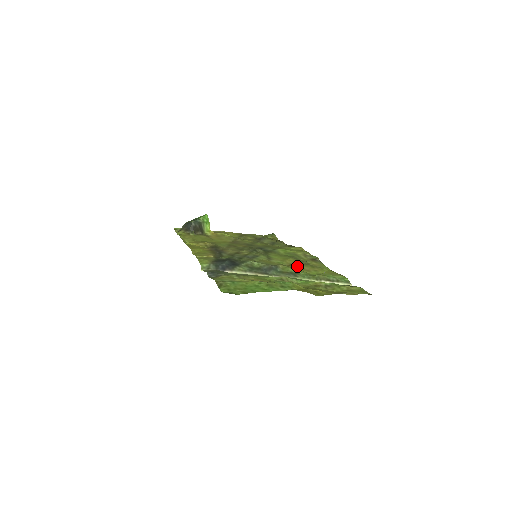
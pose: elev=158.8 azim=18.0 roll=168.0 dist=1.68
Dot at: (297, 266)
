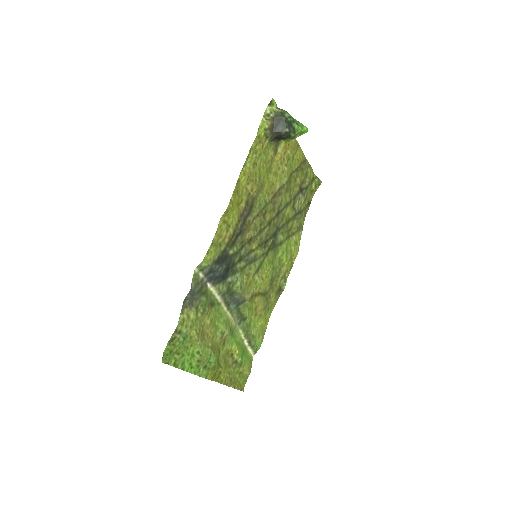
Dot at: (259, 300)
